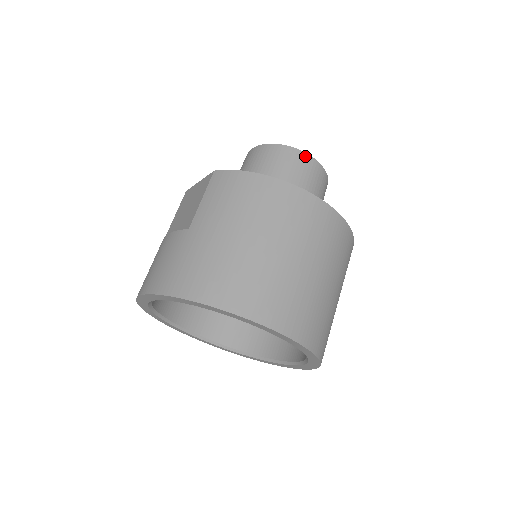
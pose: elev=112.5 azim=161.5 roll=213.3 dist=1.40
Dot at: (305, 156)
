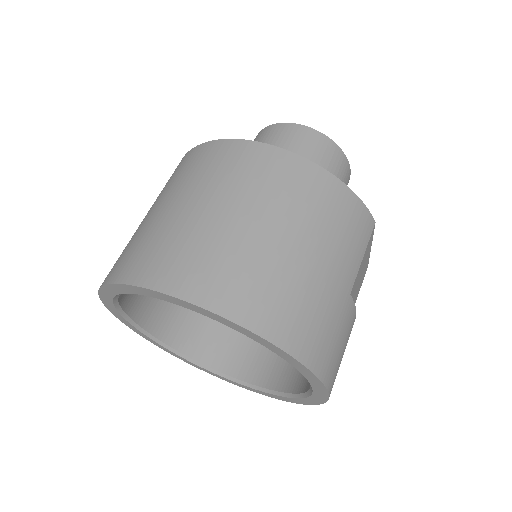
Dot at: (286, 126)
